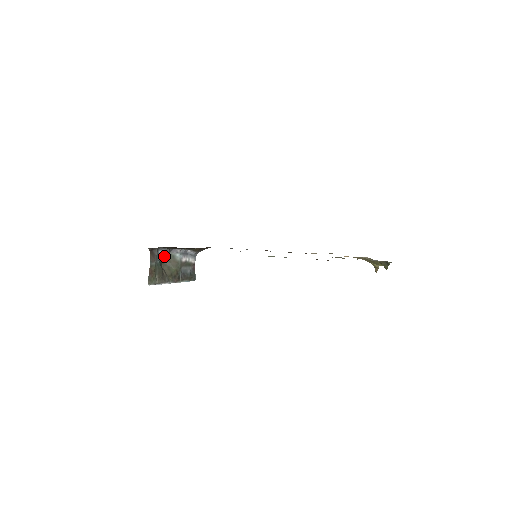
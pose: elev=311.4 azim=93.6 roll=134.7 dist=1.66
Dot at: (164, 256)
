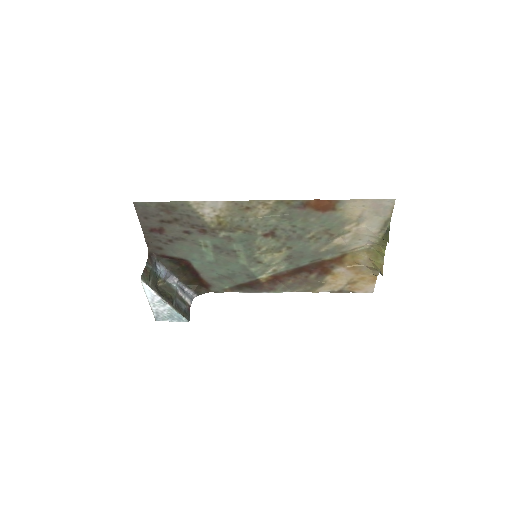
Dot at: (160, 277)
